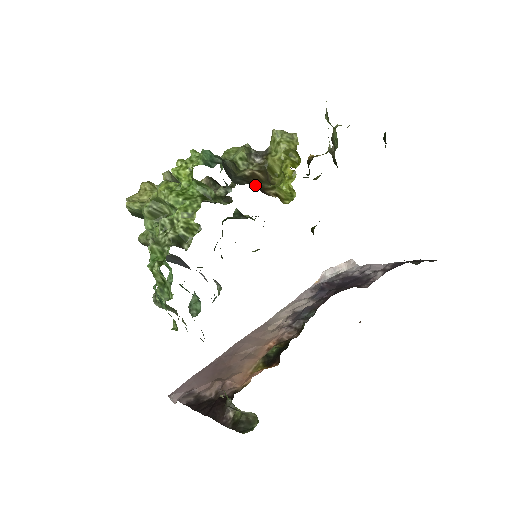
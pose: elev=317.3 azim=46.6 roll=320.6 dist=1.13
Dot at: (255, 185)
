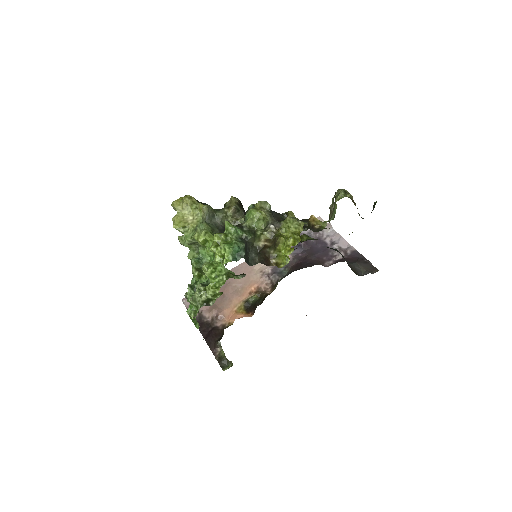
Dot at: (264, 255)
